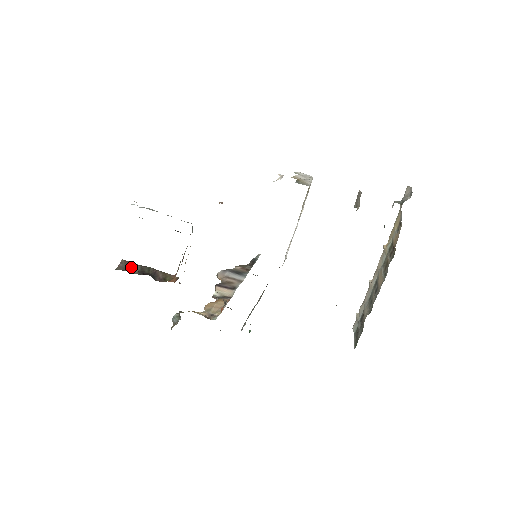
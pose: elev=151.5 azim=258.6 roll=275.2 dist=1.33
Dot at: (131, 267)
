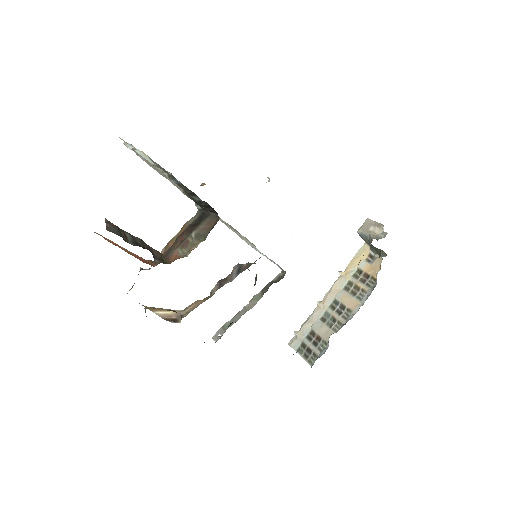
Dot at: (121, 232)
